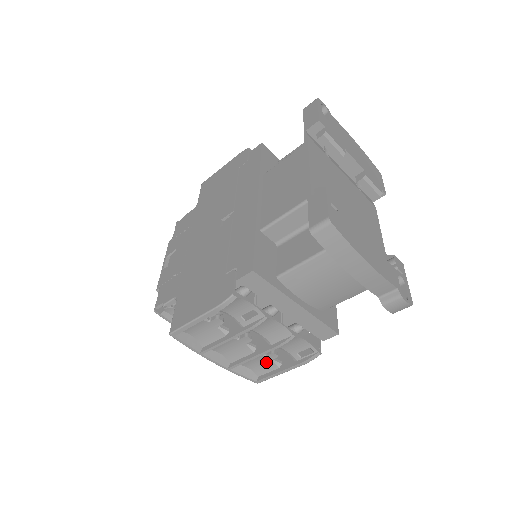
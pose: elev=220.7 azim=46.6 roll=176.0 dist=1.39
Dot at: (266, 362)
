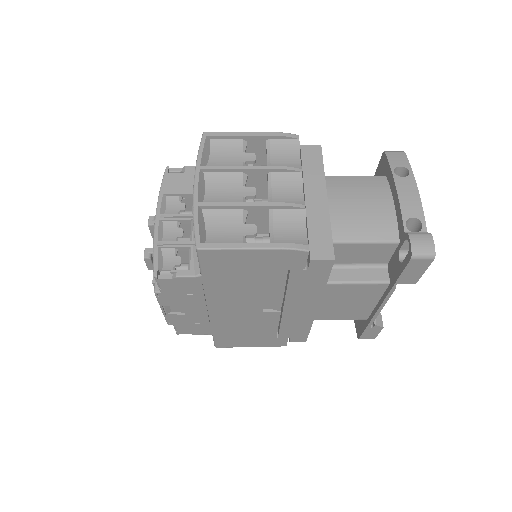
Dot at: occluded
